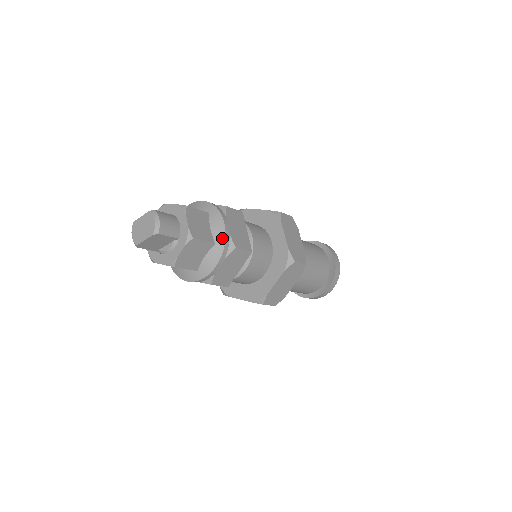
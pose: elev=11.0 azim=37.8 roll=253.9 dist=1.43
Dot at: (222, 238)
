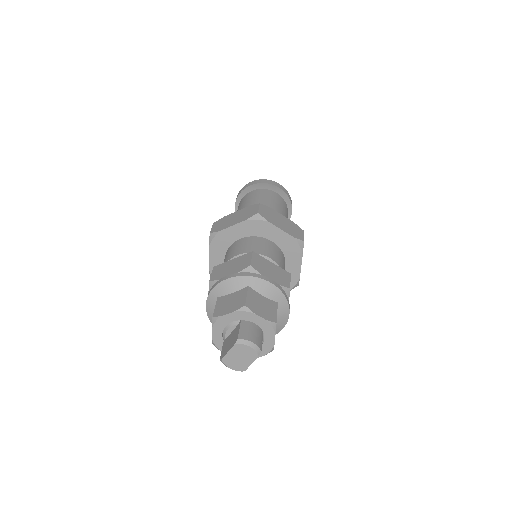
Dot at: (279, 294)
